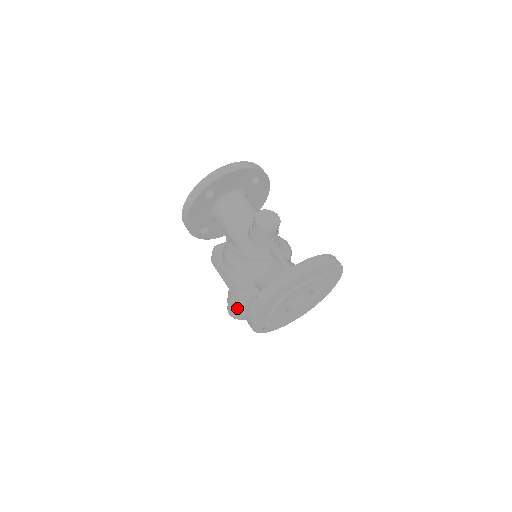
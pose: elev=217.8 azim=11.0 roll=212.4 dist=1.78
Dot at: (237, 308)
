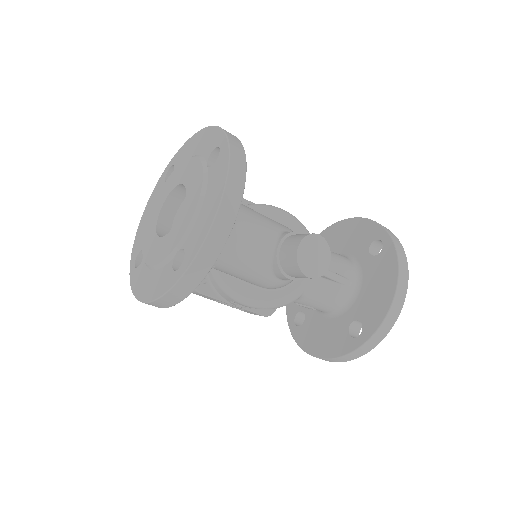
Dot at: occluded
